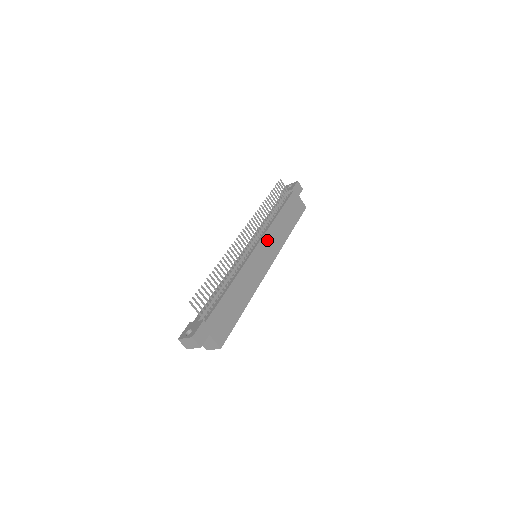
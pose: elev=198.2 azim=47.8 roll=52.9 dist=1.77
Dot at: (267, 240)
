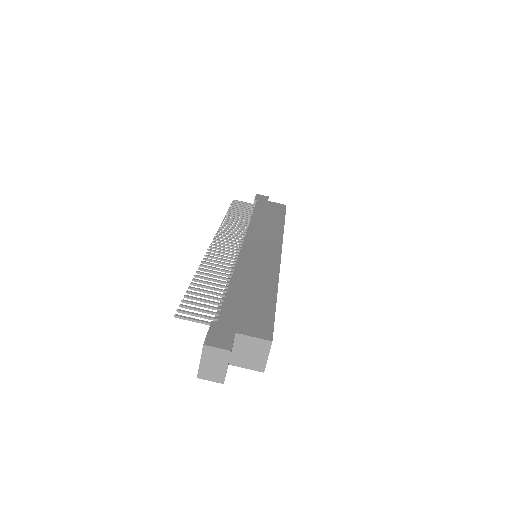
Dot at: (255, 235)
